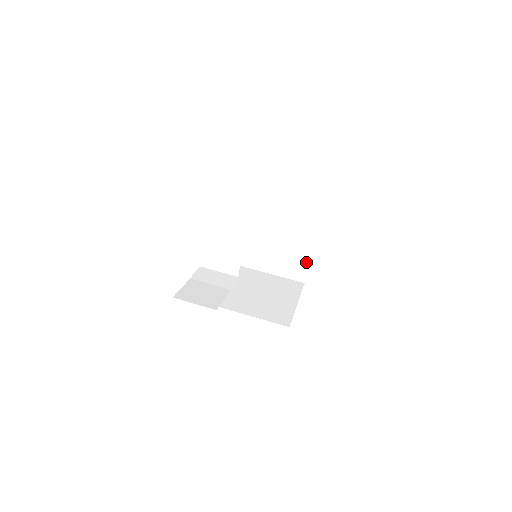
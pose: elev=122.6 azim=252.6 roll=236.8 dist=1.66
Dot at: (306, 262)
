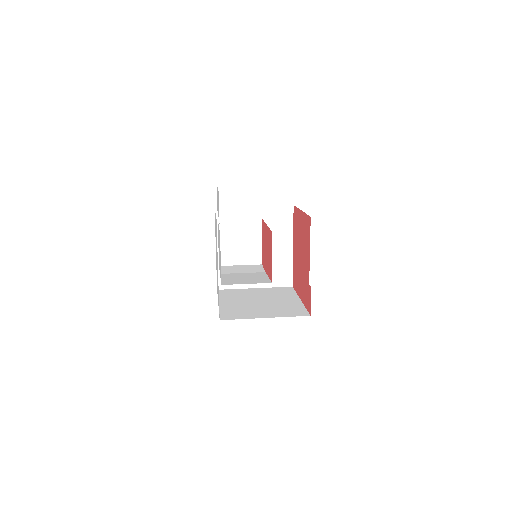
Dot at: (289, 264)
